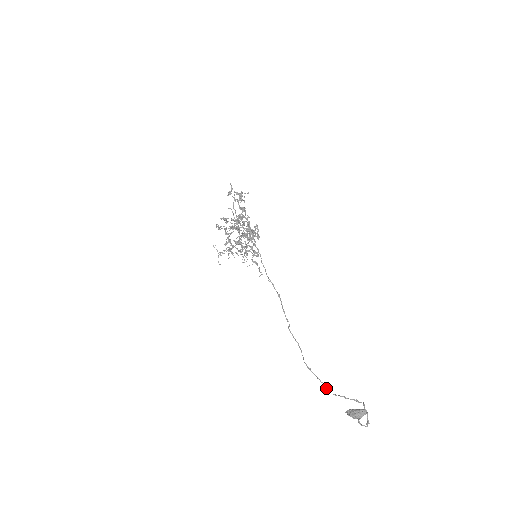
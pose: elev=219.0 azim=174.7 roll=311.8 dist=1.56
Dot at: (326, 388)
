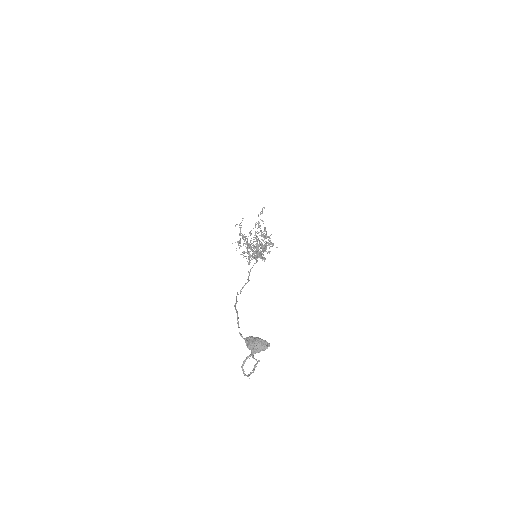
Dot at: (238, 325)
